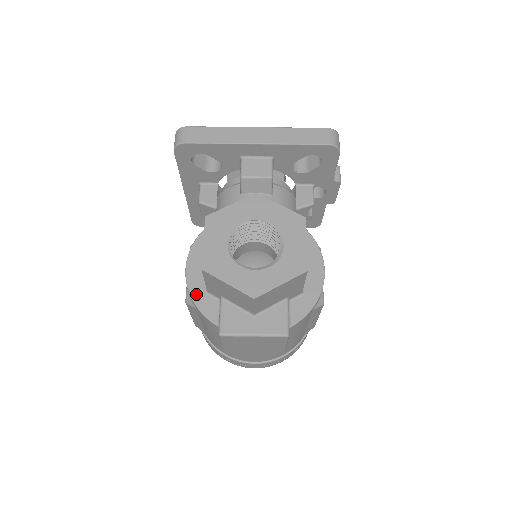
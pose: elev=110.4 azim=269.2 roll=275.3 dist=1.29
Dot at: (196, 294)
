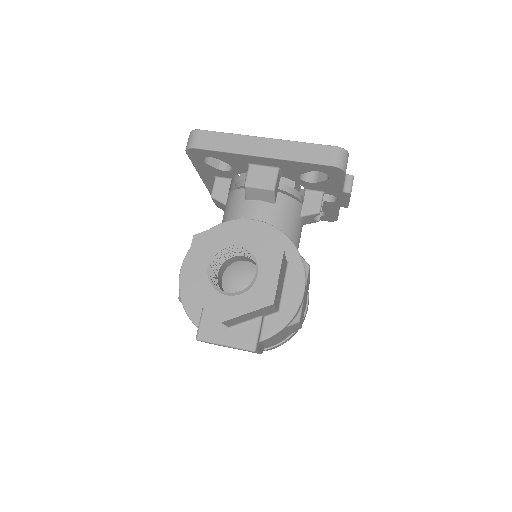
Dot at: (185, 296)
